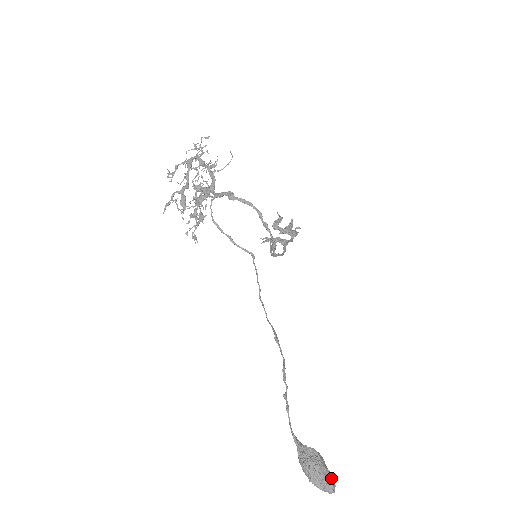
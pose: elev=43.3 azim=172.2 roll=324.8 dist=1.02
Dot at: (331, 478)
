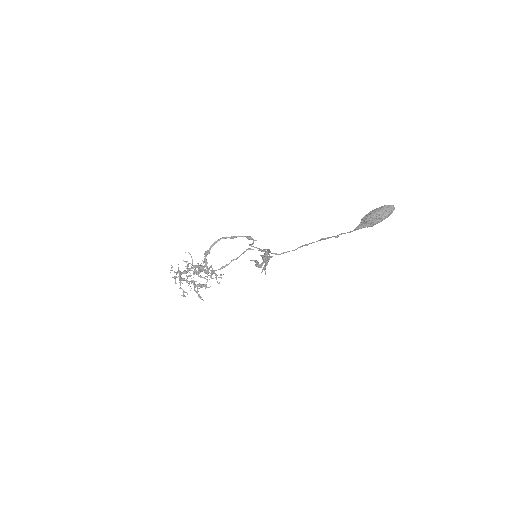
Dot at: (384, 206)
